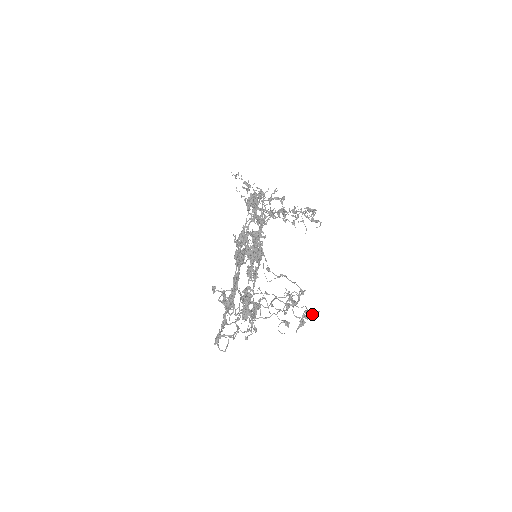
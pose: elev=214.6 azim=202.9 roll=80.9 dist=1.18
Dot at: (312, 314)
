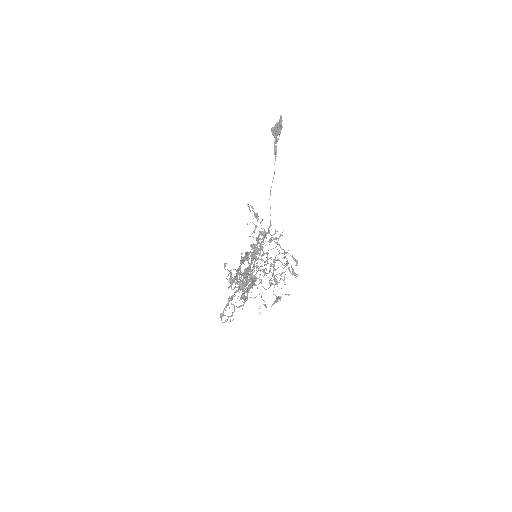
Dot at: occluded
